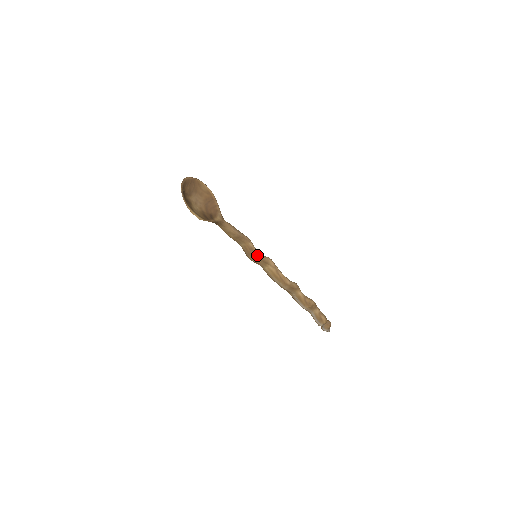
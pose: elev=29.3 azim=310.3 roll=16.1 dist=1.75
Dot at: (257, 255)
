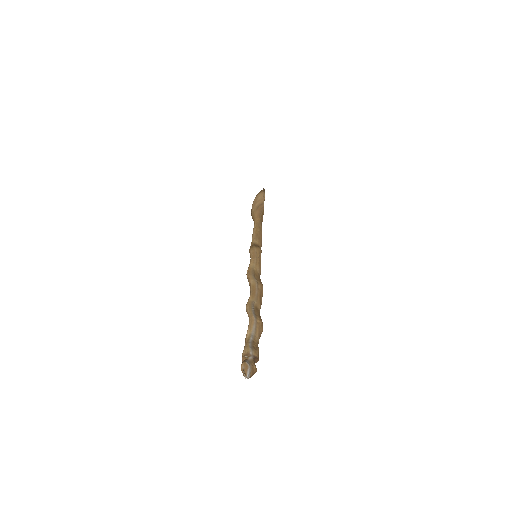
Dot at: (261, 252)
